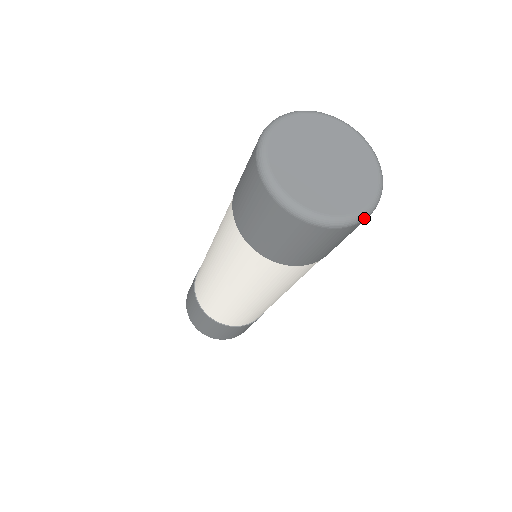
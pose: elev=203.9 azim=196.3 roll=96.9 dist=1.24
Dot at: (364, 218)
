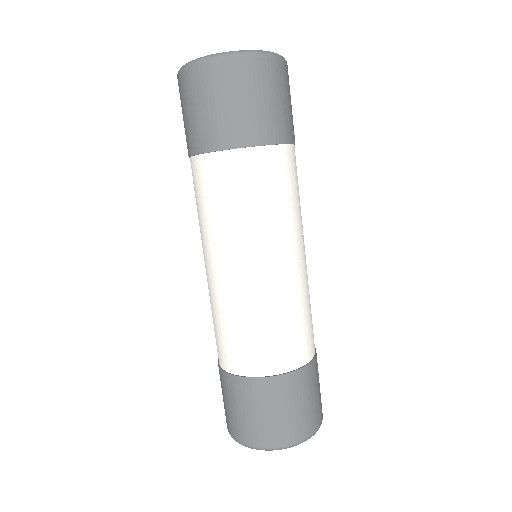
Dot at: (229, 55)
